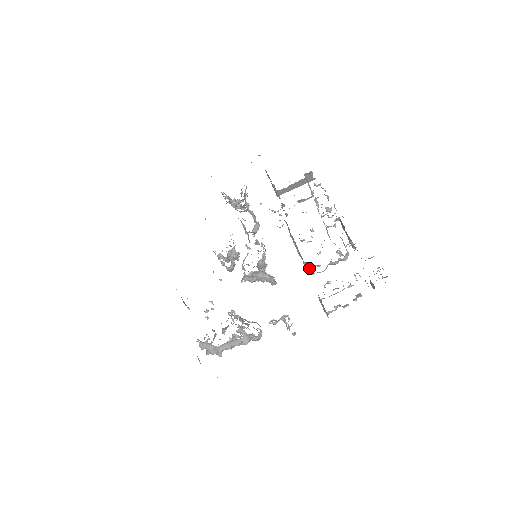
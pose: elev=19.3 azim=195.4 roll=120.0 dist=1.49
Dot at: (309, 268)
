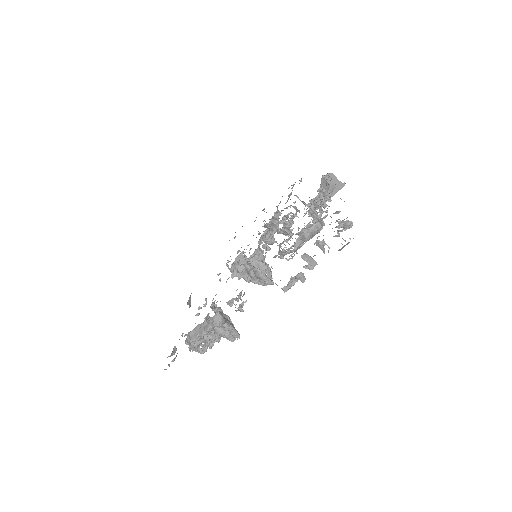
Dot at: (279, 247)
